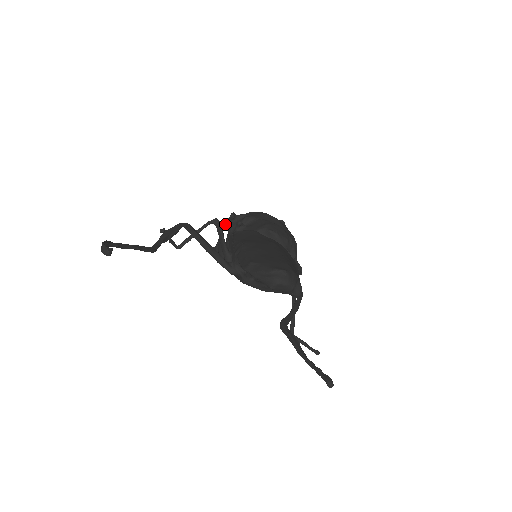
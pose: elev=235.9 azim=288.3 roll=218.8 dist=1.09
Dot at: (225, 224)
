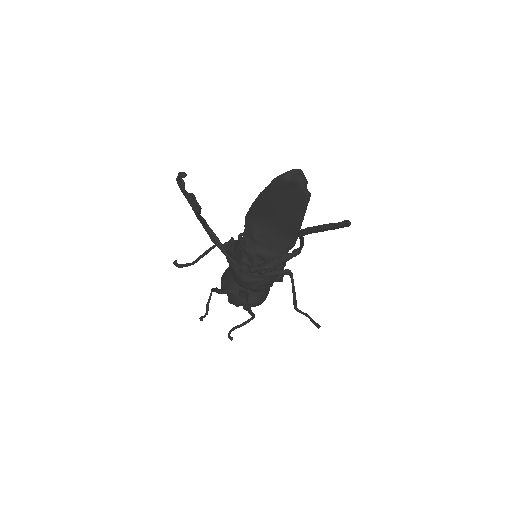
Dot at: (228, 244)
